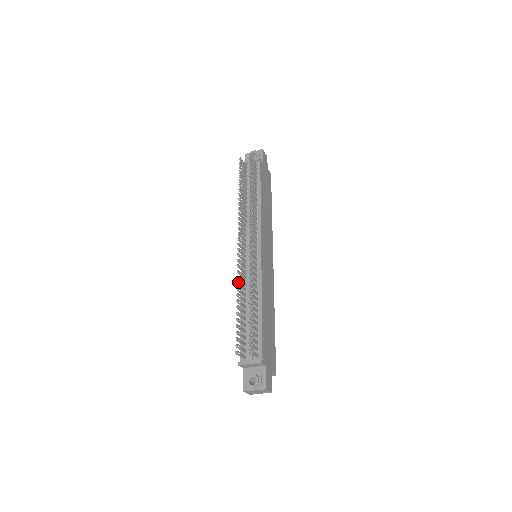
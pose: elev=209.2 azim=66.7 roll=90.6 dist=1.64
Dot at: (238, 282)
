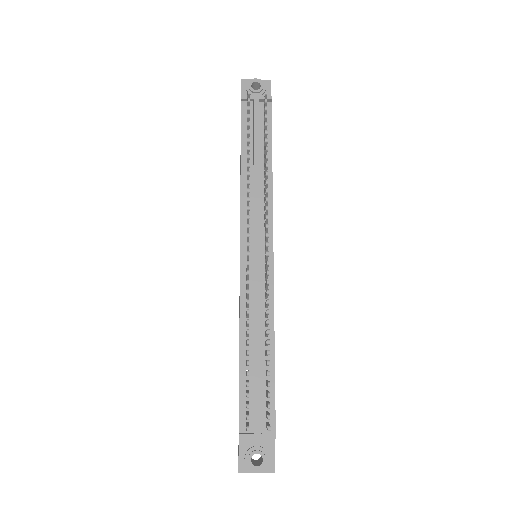
Dot at: occluded
